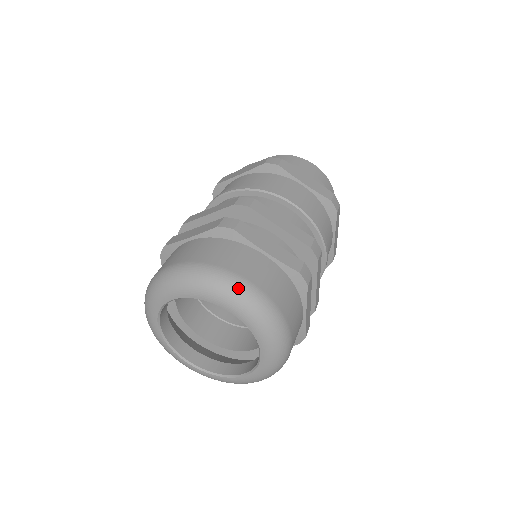
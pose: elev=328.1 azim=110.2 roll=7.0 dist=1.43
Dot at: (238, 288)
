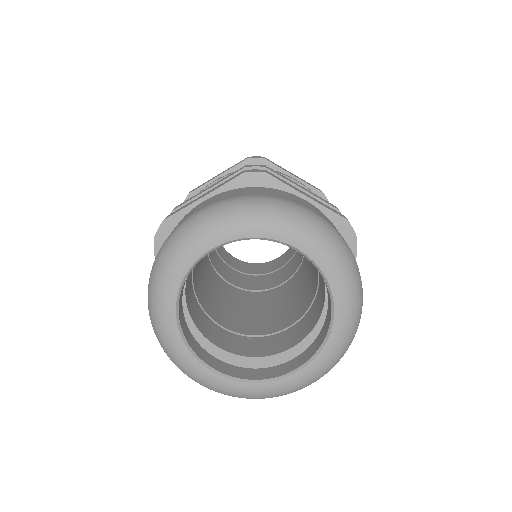
Dot at: (303, 214)
